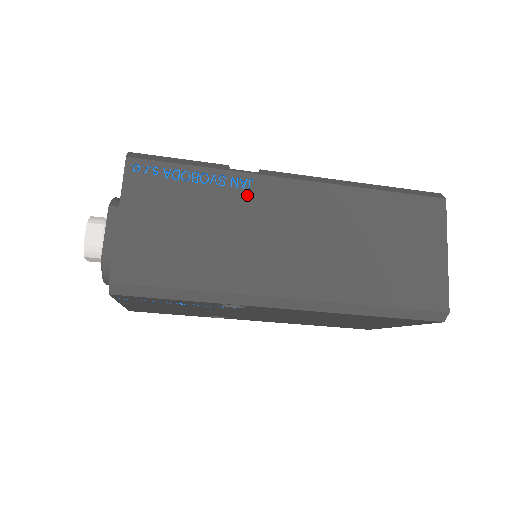
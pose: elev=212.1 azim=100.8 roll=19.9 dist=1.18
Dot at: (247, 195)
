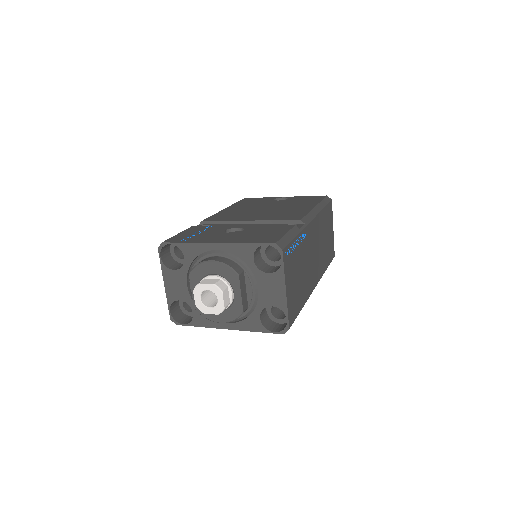
Dot at: (306, 241)
